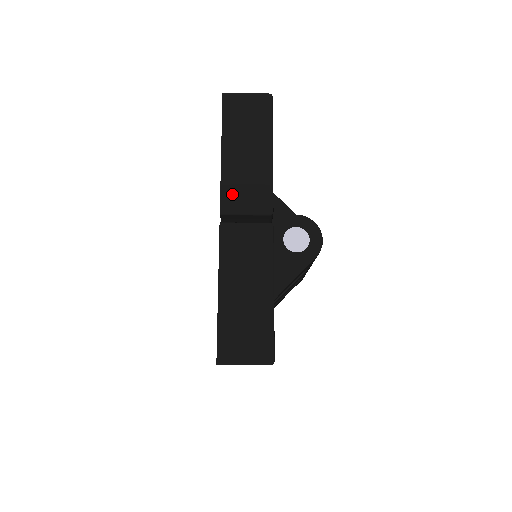
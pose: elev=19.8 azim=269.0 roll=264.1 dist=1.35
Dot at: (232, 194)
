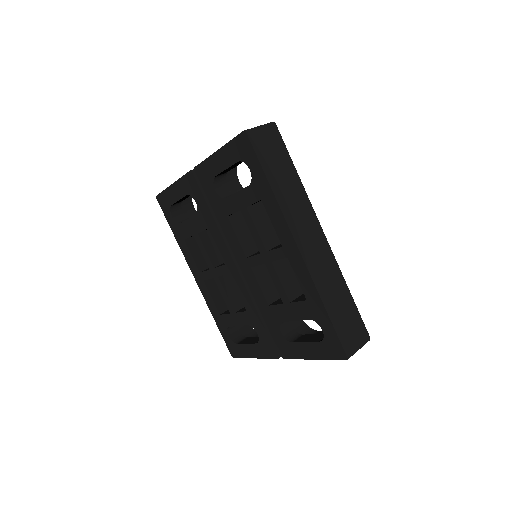
Dot at: occluded
